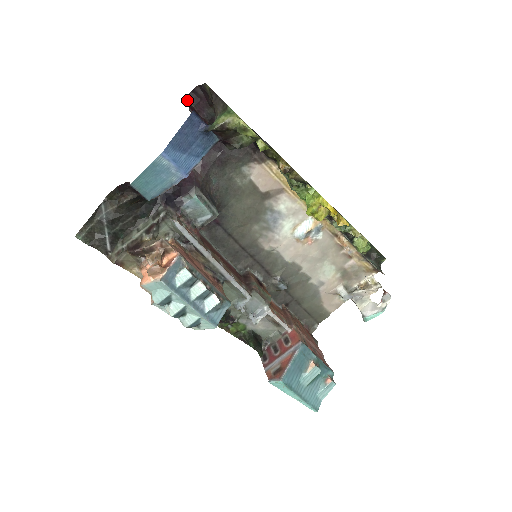
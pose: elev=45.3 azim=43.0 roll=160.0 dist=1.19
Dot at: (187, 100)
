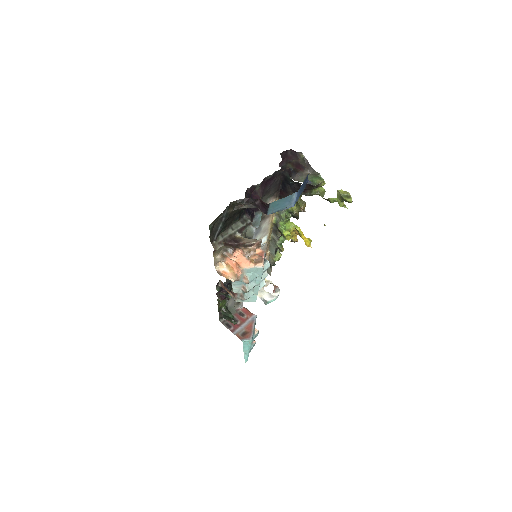
Dot at: (281, 154)
